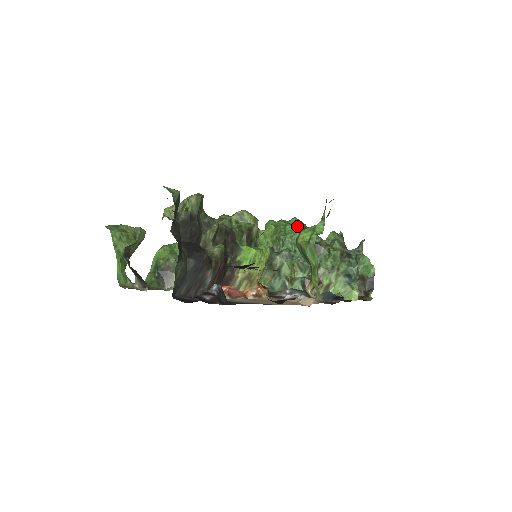
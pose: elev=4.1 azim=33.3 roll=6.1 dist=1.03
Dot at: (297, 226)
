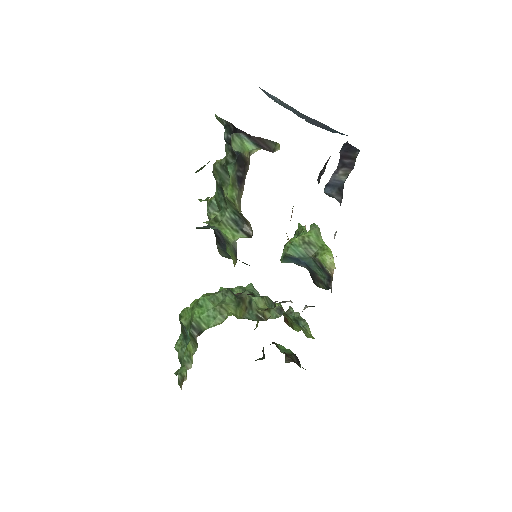
Dot at: occluded
